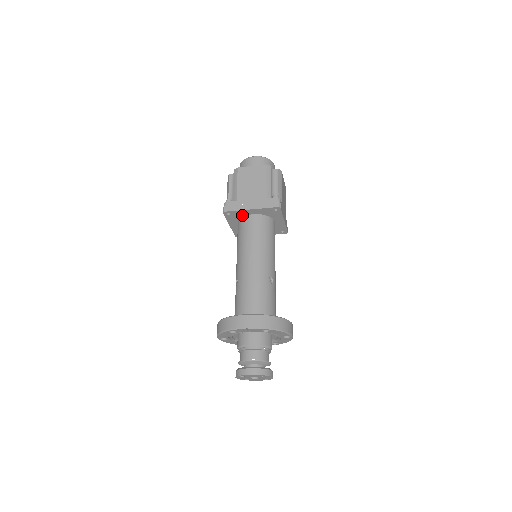
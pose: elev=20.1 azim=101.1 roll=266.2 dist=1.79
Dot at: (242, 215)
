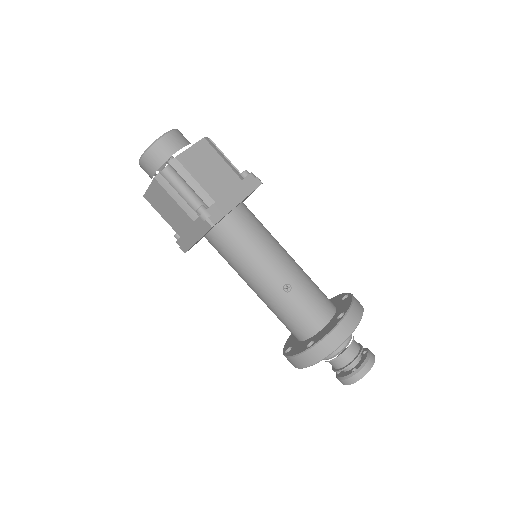
Dot at: (201, 238)
